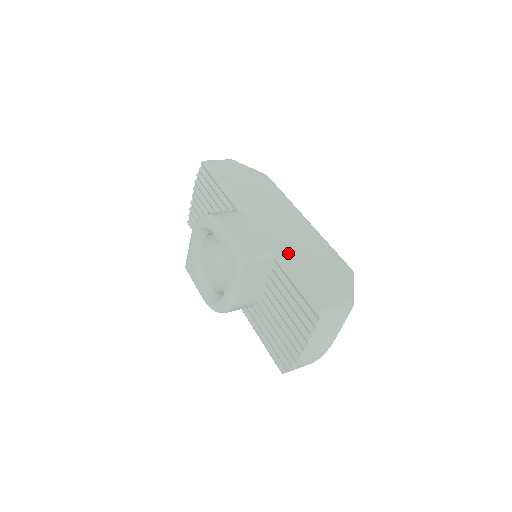
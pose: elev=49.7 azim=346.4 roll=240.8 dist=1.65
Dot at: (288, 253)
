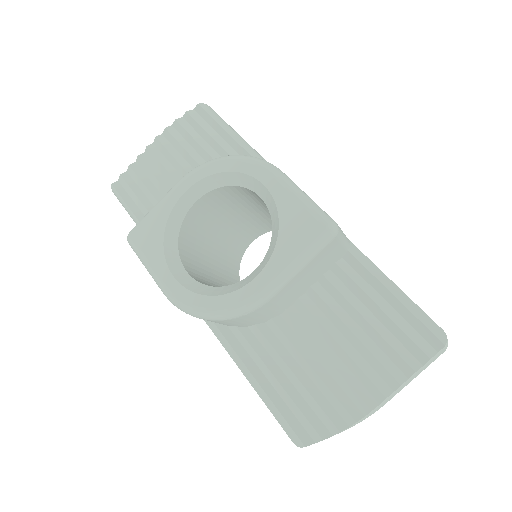
Dot at: occluded
